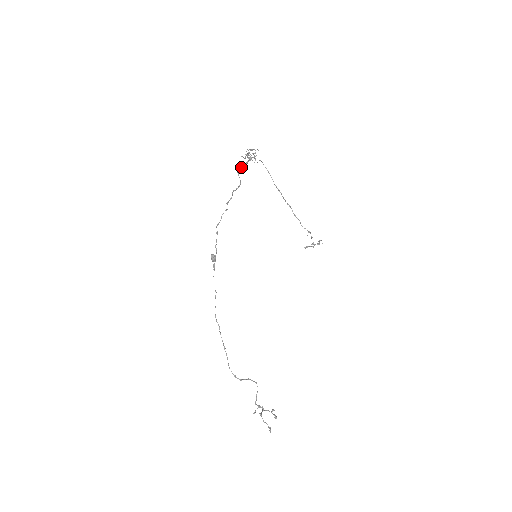
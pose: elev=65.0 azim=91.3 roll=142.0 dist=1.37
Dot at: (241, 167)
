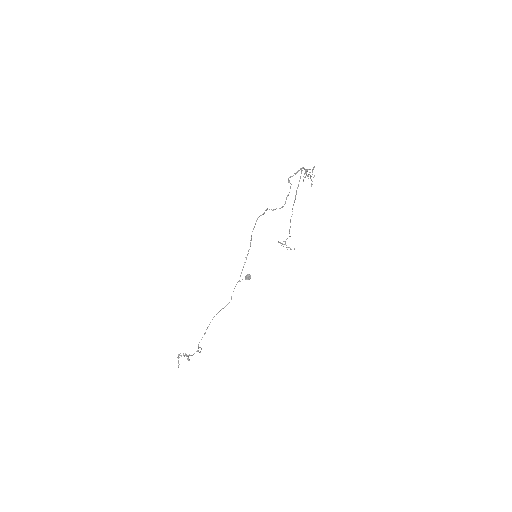
Dot at: occluded
